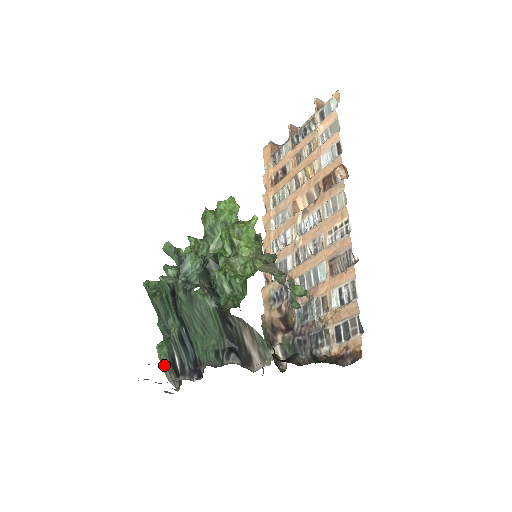
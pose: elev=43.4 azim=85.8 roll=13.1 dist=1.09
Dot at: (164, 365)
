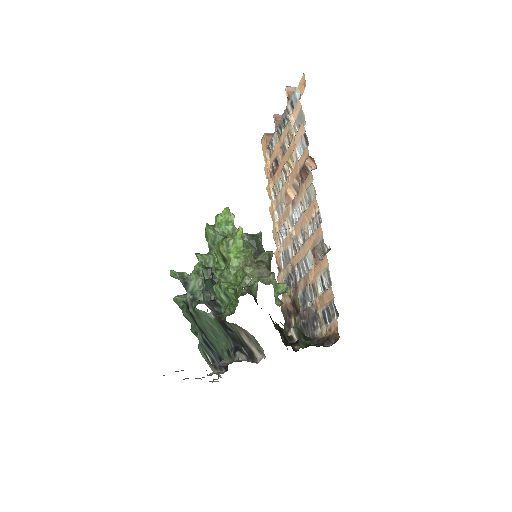
Dot at: occluded
